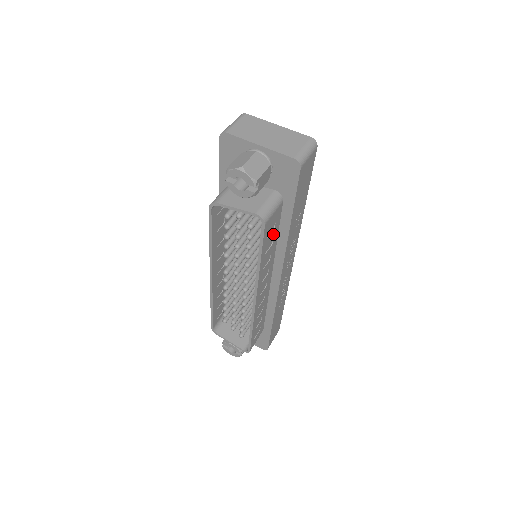
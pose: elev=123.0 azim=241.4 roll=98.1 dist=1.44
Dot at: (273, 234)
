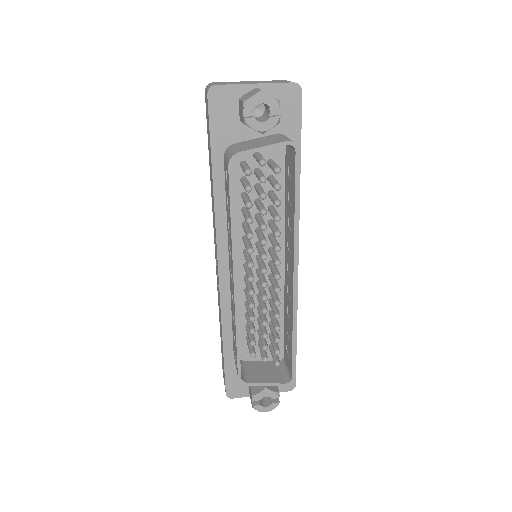
Dot at: occluded
